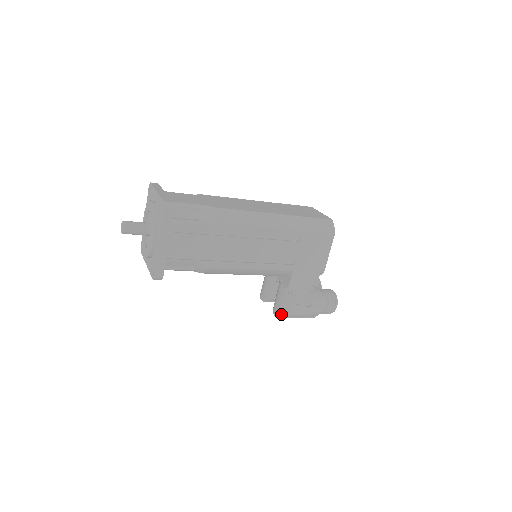
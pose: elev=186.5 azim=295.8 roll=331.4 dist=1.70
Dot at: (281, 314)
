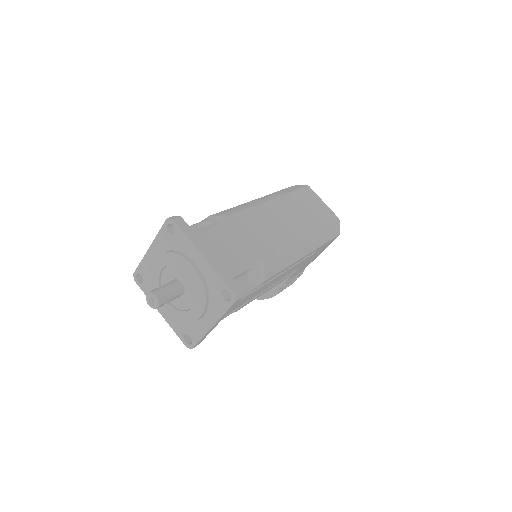
Dot at: (263, 298)
